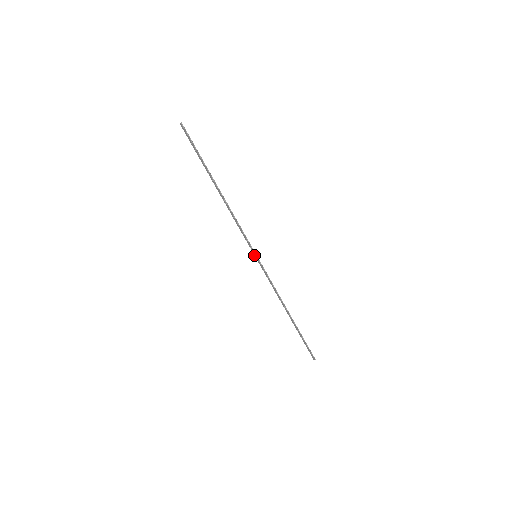
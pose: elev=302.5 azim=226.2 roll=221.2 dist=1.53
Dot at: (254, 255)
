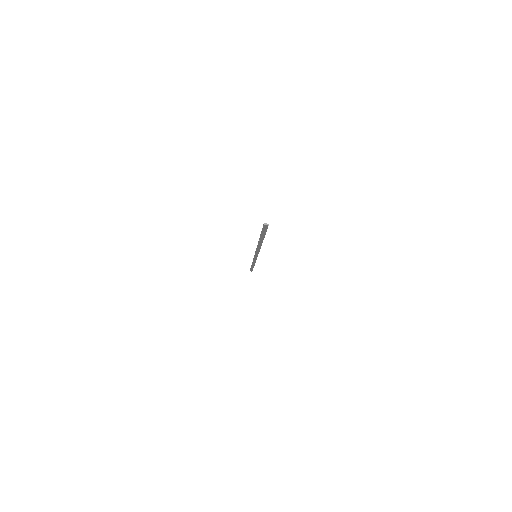
Dot at: (254, 256)
